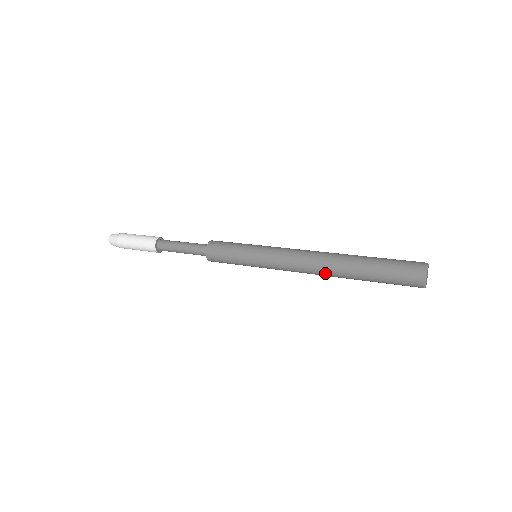
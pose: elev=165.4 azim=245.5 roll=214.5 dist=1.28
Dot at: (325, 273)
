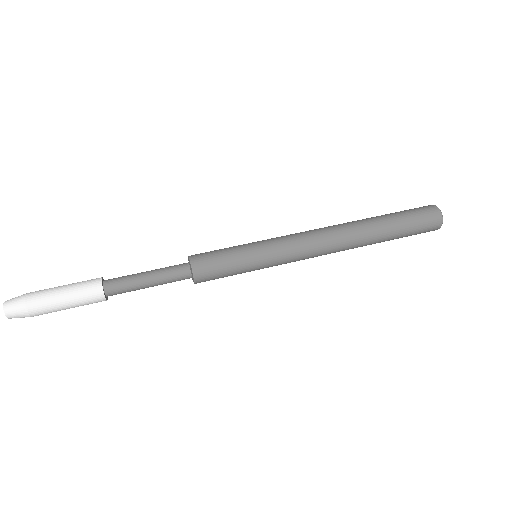
Dot at: (344, 250)
